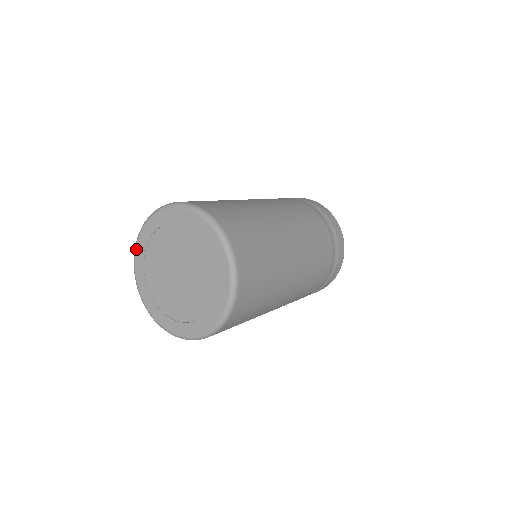
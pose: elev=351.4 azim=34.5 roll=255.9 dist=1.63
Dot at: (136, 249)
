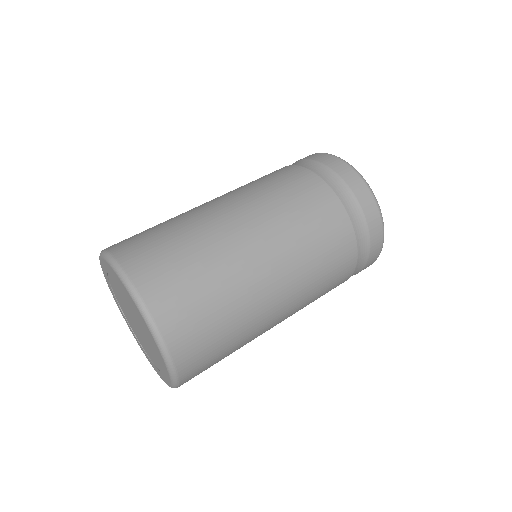
Dot at: (101, 258)
